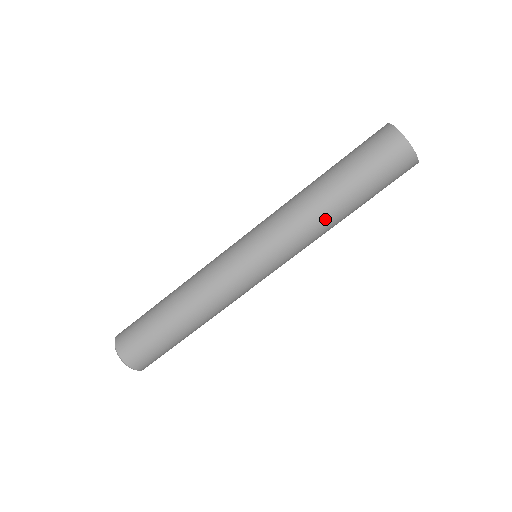
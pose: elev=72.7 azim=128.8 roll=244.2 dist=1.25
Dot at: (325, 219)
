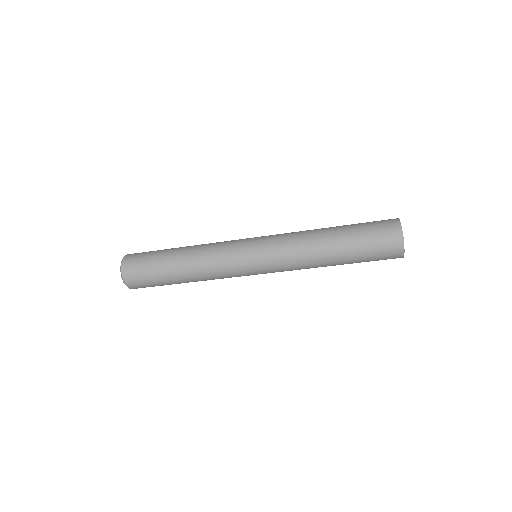
Dot at: (318, 260)
